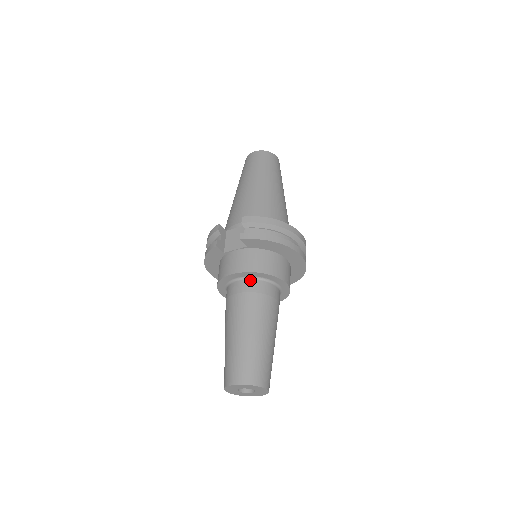
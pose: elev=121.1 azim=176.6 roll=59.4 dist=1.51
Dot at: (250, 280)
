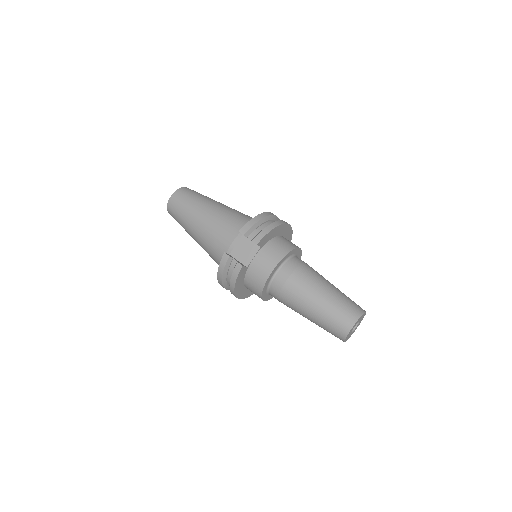
Dot at: (284, 265)
